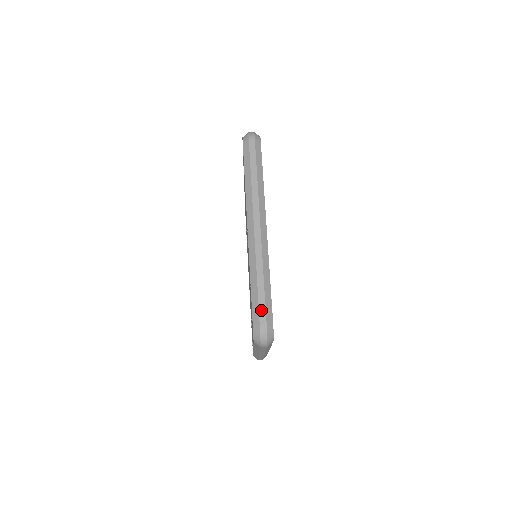
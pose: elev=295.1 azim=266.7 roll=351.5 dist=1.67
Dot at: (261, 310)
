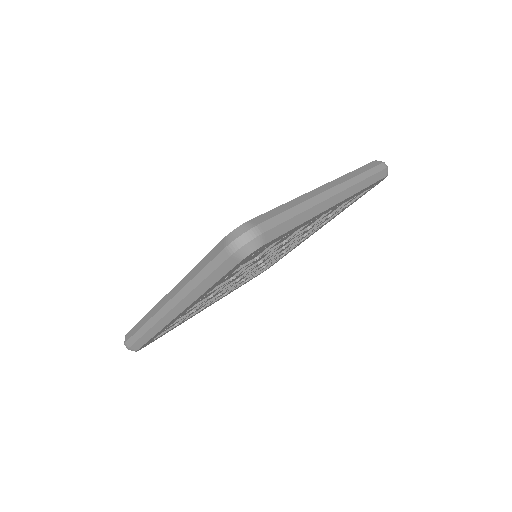
Dot at: (131, 340)
